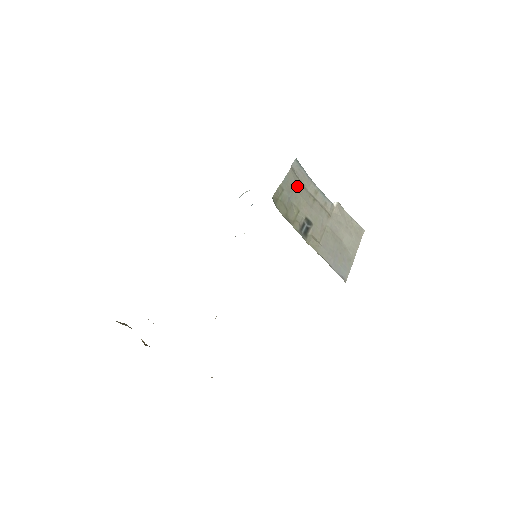
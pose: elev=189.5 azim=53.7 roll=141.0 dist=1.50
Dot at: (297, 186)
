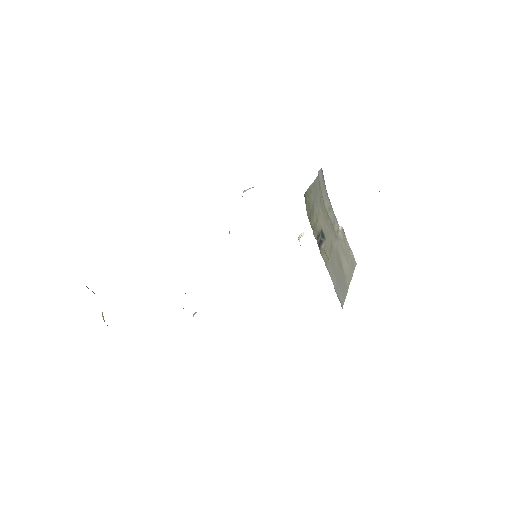
Dot at: (320, 195)
